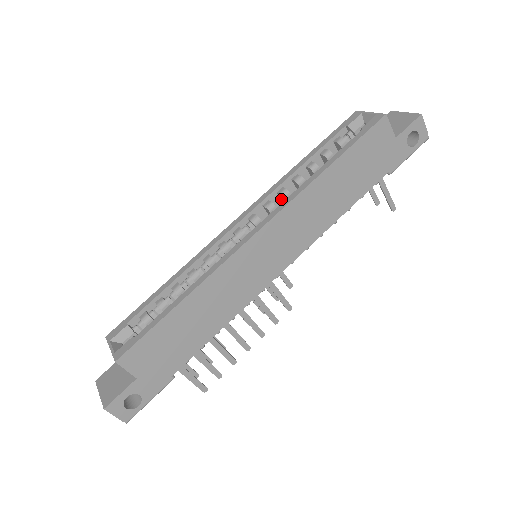
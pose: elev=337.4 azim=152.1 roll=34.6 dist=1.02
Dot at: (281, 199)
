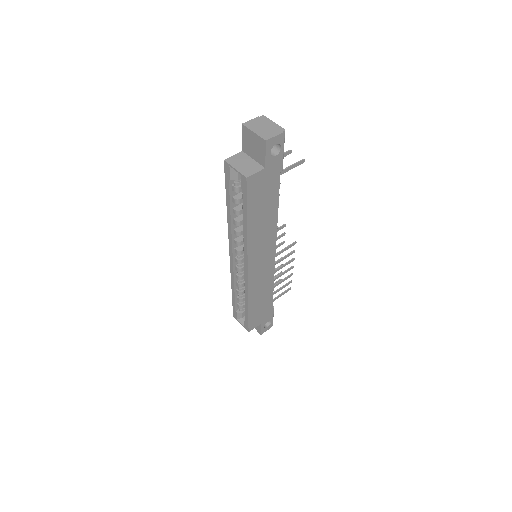
Dot at: occluded
